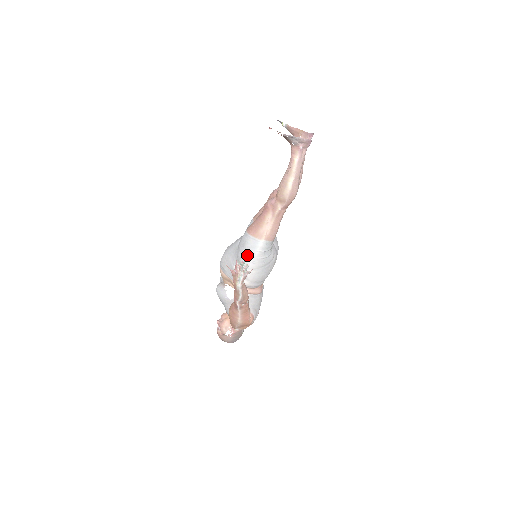
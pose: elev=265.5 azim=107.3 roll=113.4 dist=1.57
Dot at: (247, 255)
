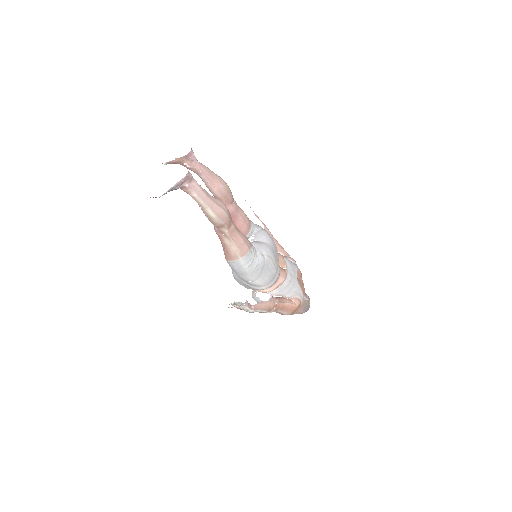
Dot at: (242, 275)
